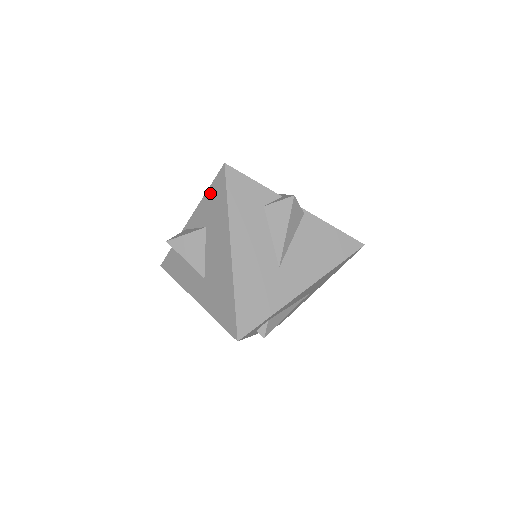
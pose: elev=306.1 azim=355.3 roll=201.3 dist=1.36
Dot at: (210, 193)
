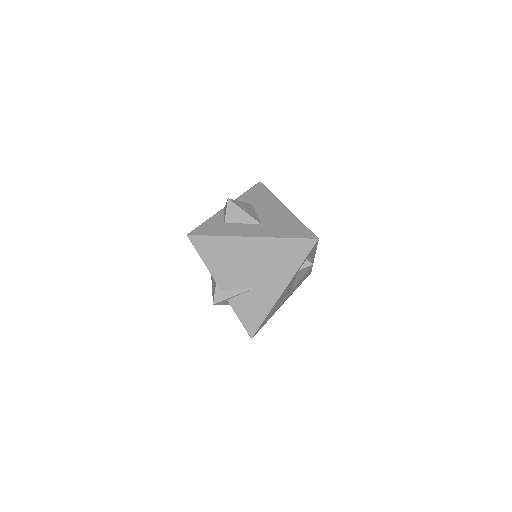
Dot at: (250, 192)
